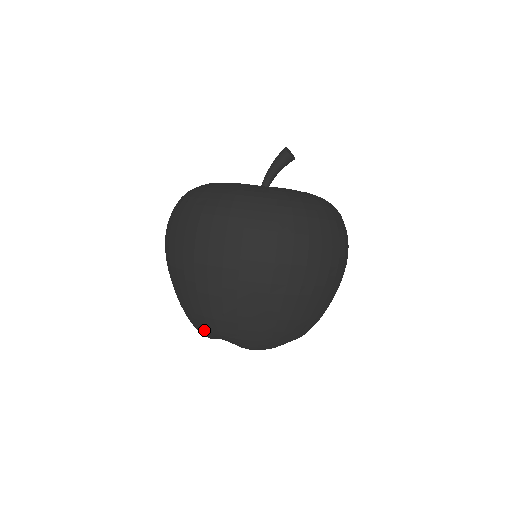
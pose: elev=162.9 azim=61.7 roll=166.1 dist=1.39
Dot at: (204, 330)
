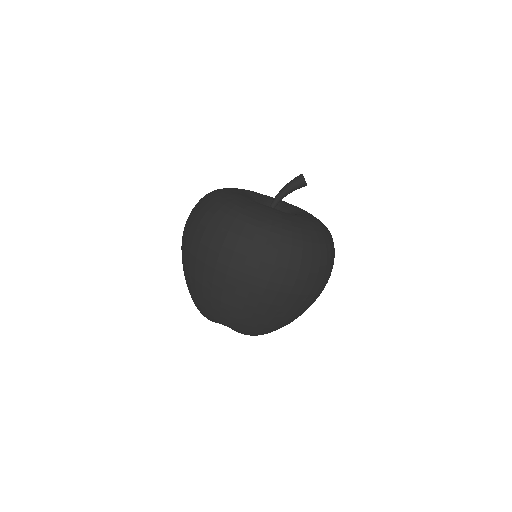
Dot at: (213, 318)
